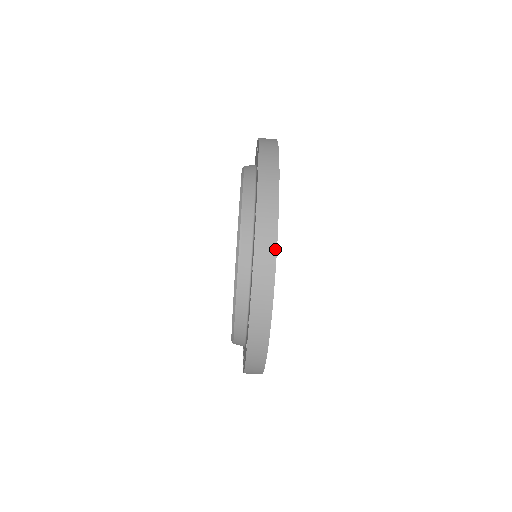
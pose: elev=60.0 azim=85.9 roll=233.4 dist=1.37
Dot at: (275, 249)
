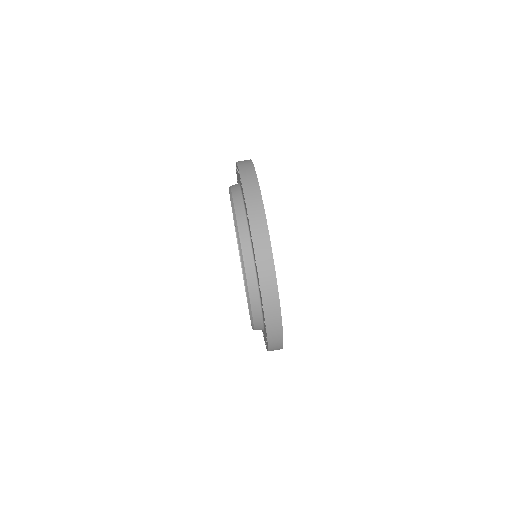
Dot at: occluded
